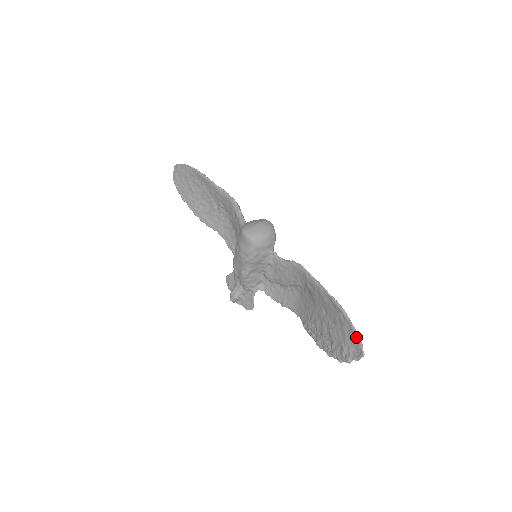
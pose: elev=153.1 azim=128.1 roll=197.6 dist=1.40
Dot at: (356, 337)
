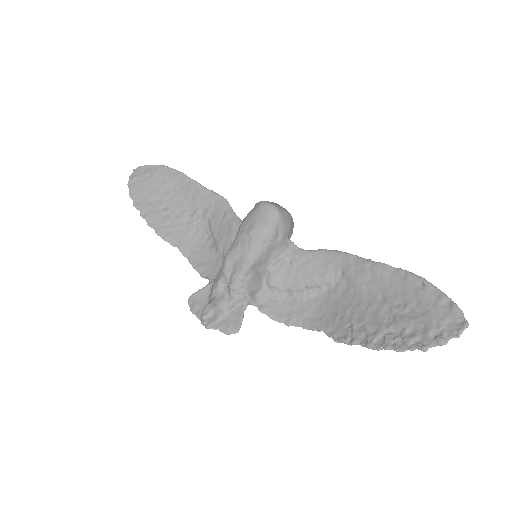
Dot at: (450, 304)
